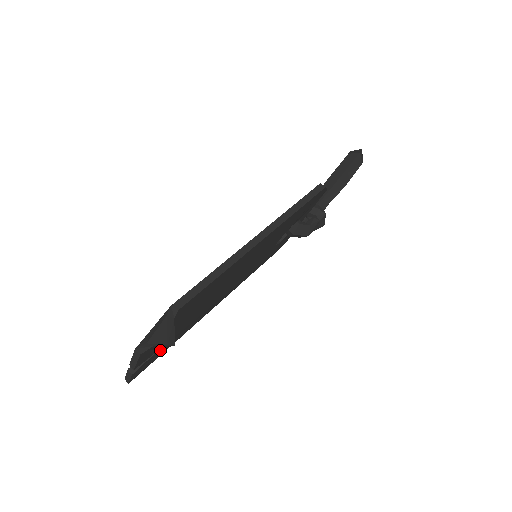
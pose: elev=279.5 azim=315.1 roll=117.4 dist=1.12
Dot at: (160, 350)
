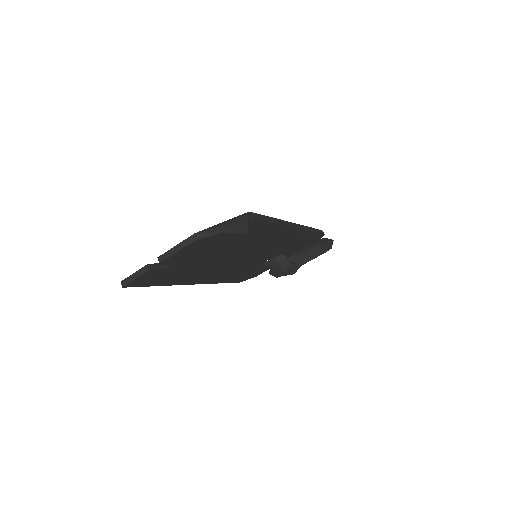
Dot at: (169, 272)
